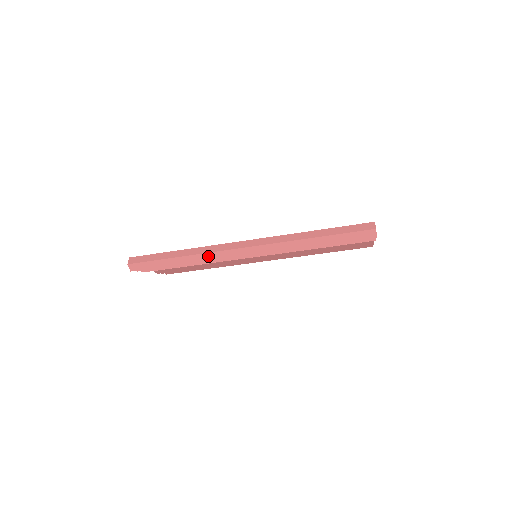
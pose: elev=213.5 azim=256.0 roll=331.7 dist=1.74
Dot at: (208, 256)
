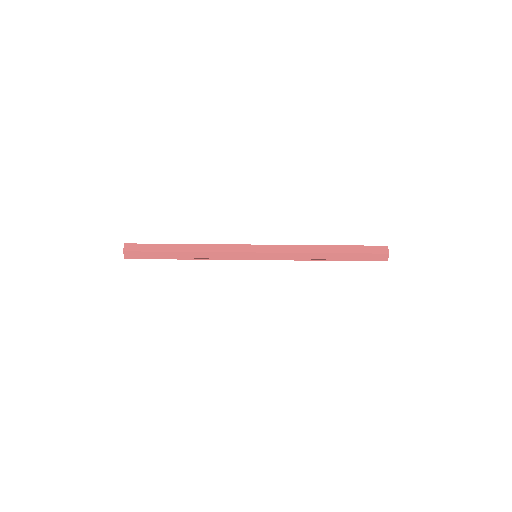
Dot at: (216, 255)
